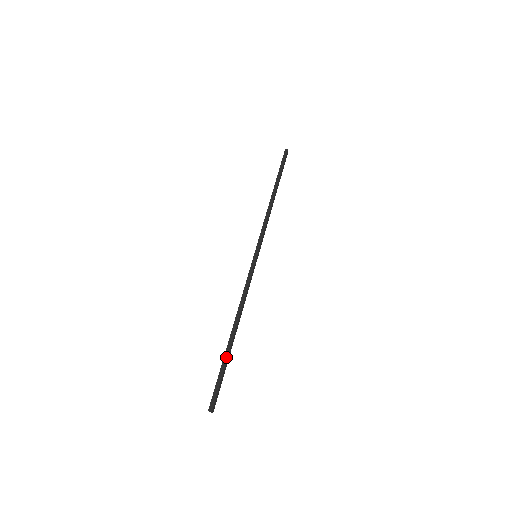
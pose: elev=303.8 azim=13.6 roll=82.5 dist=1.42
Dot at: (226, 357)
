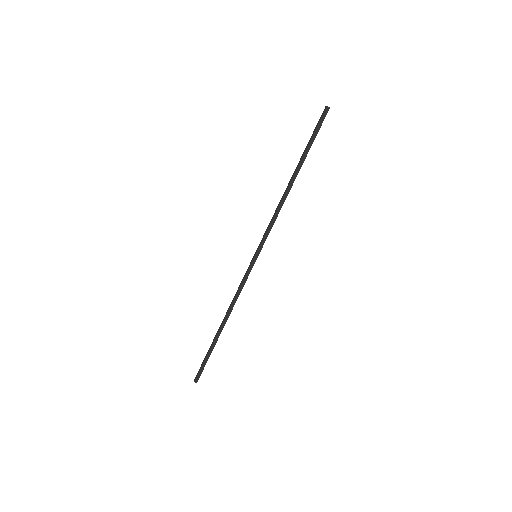
Dot at: (213, 347)
